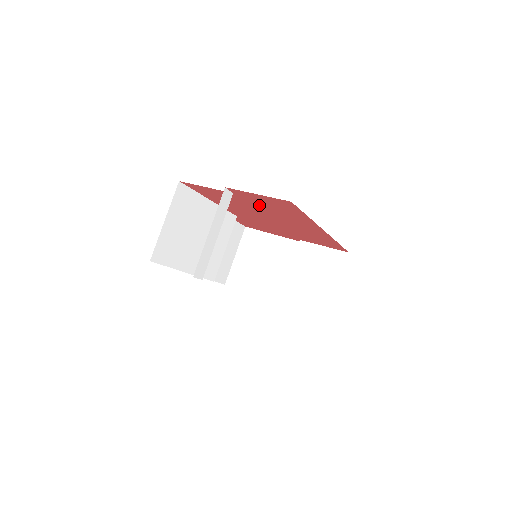
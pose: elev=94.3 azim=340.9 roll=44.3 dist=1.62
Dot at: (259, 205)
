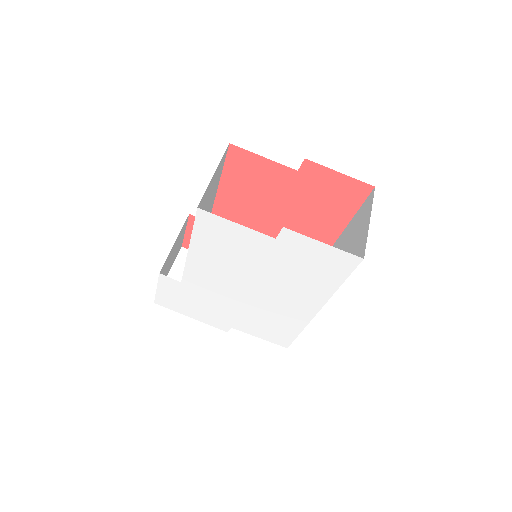
Dot at: (303, 195)
